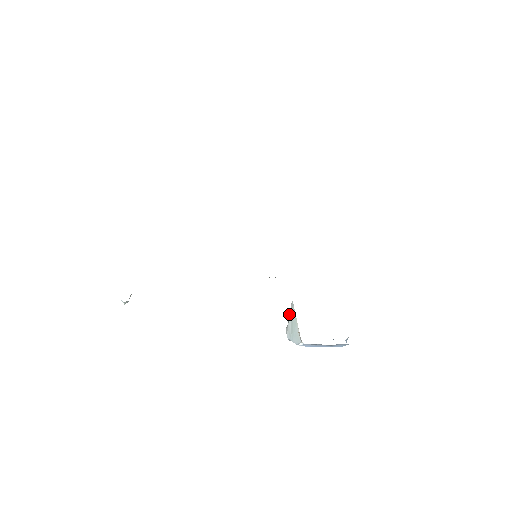
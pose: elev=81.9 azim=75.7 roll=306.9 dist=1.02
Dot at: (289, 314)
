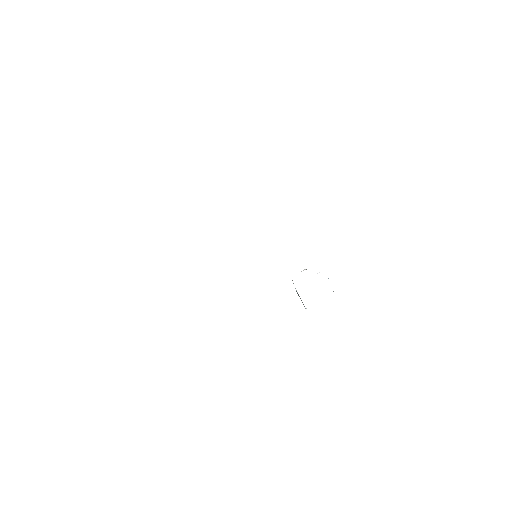
Dot at: (293, 283)
